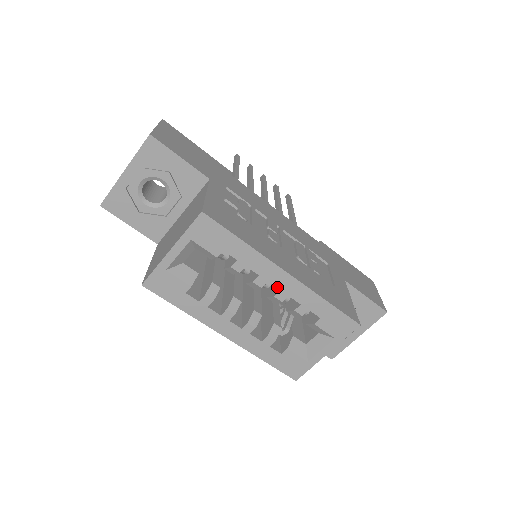
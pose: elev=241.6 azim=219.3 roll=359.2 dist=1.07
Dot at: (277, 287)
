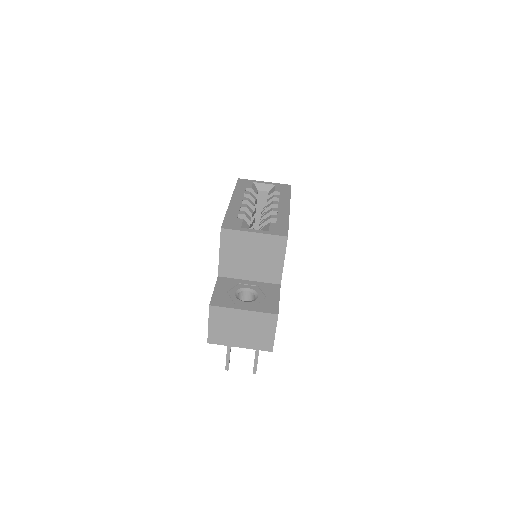
Dot at: (279, 207)
